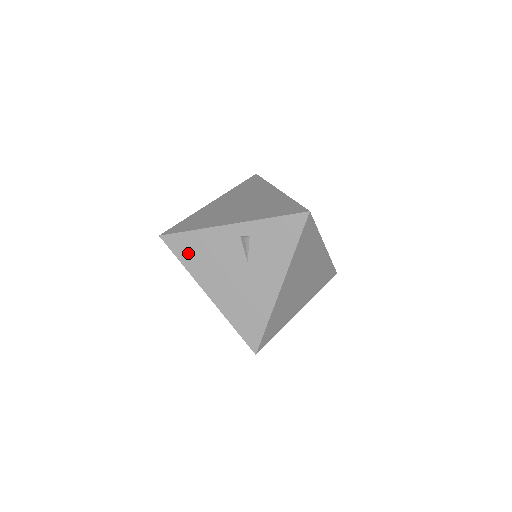
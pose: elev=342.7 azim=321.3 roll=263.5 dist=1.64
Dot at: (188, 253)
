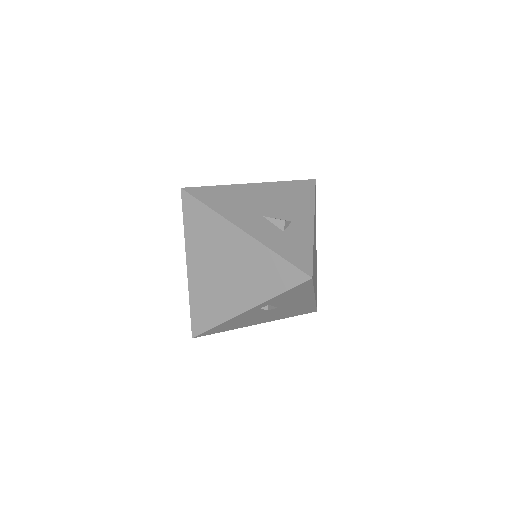
Dot at: (225, 329)
